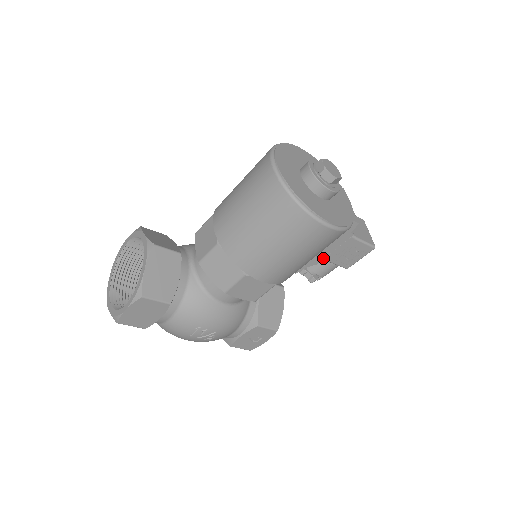
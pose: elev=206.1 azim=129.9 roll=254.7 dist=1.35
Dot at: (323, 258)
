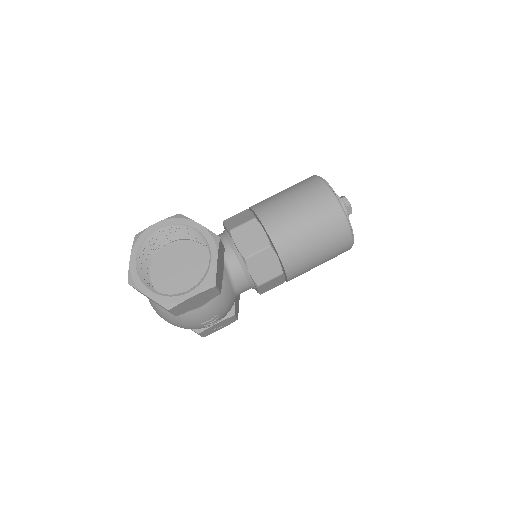
Dot at: occluded
